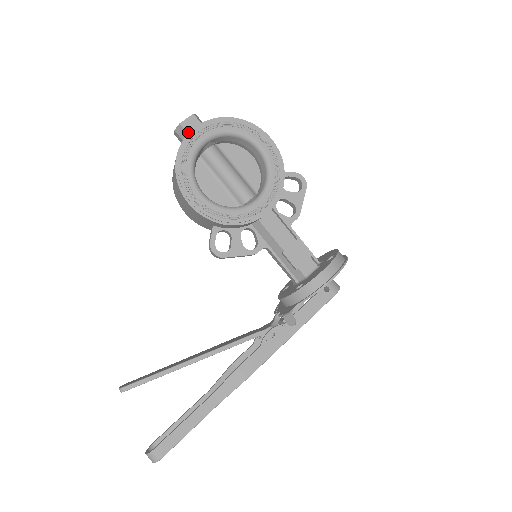
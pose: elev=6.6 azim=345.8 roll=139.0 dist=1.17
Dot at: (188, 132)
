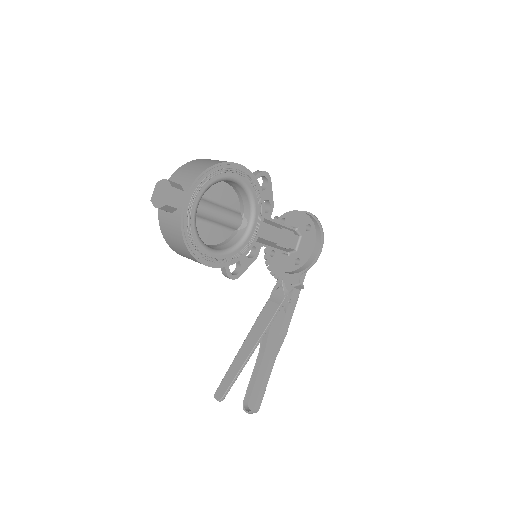
Dot at: (177, 207)
